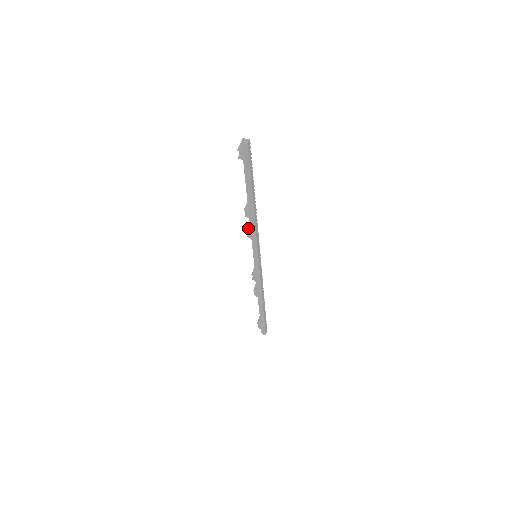
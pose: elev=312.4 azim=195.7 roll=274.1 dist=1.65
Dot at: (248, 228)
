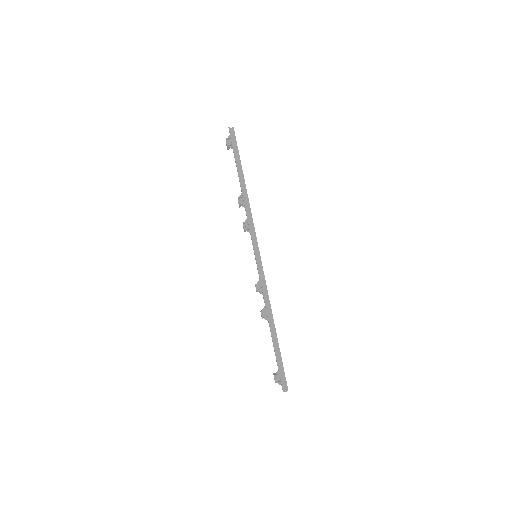
Dot at: (243, 223)
